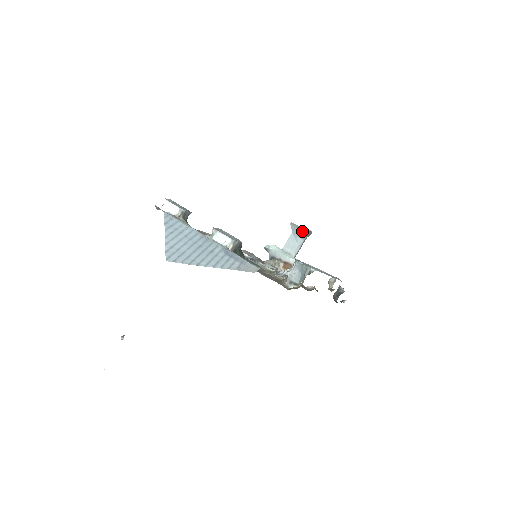
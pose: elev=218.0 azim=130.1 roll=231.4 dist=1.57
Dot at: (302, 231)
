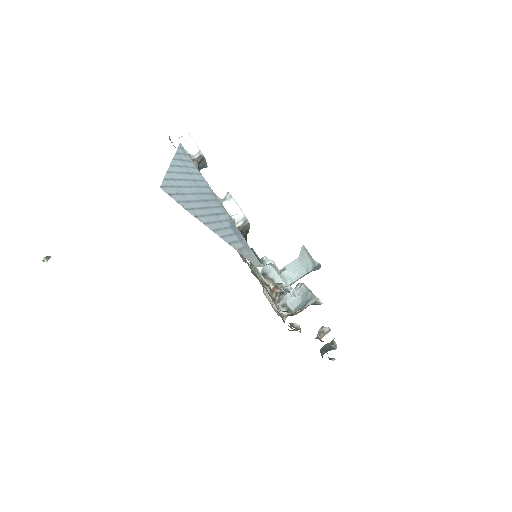
Dot at: (311, 261)
